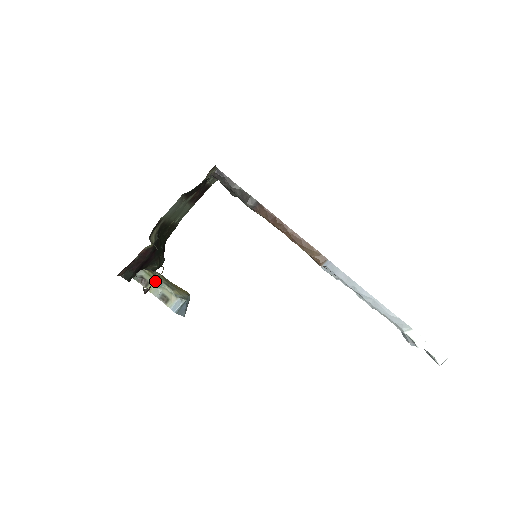
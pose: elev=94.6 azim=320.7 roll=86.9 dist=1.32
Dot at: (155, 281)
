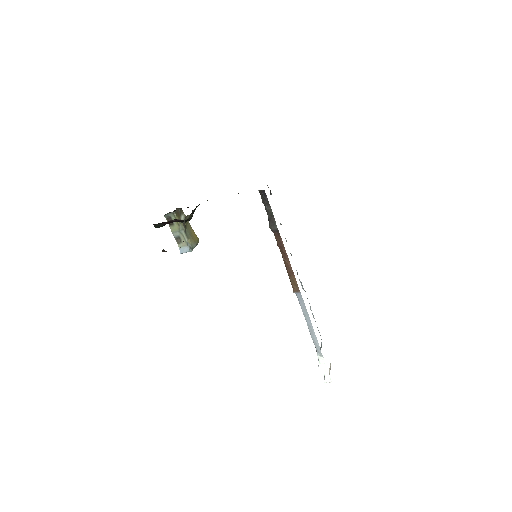
Dot at: occluded
